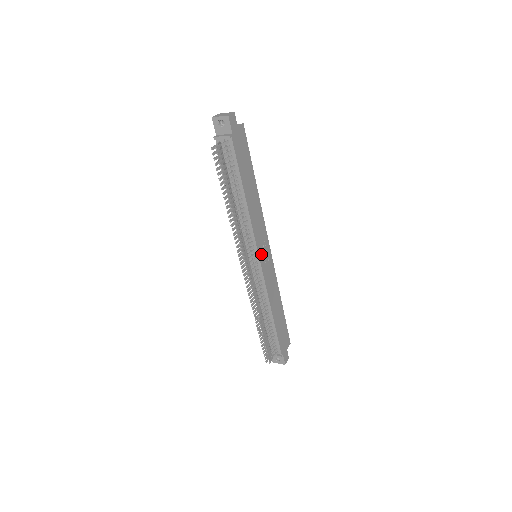
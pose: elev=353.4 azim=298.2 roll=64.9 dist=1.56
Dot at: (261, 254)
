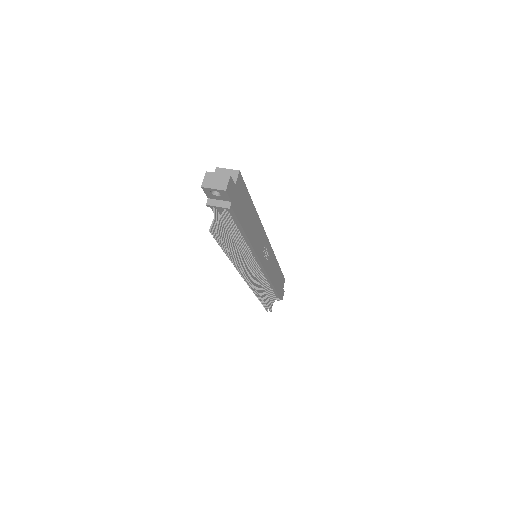
Dot at: (263, 259)
